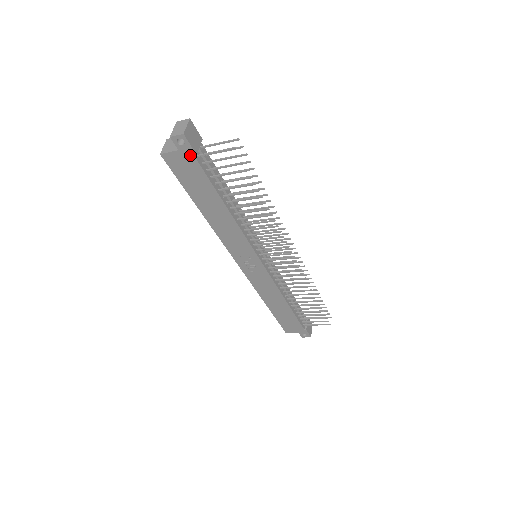
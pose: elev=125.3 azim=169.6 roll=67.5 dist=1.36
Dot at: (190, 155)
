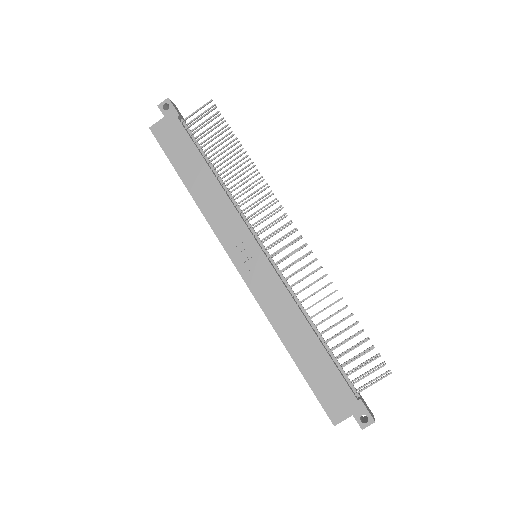
Dot at: (174, 118)
